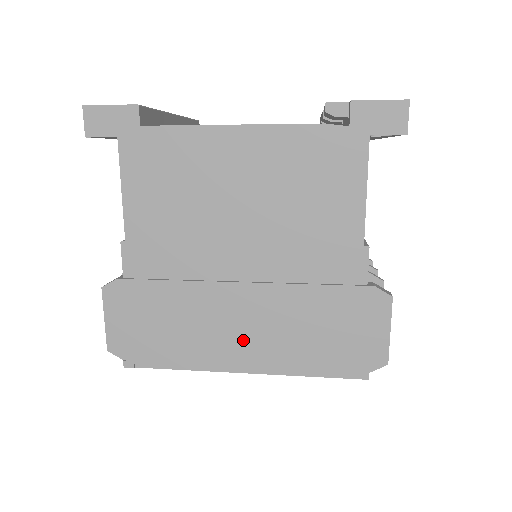
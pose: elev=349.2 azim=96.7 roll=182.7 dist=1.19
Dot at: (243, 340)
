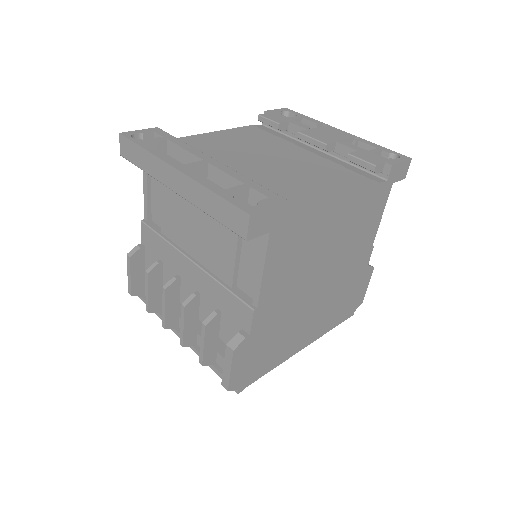
Dot at: (308, 330)
